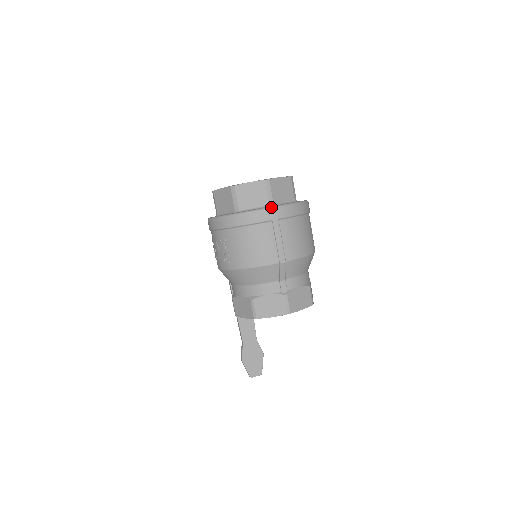
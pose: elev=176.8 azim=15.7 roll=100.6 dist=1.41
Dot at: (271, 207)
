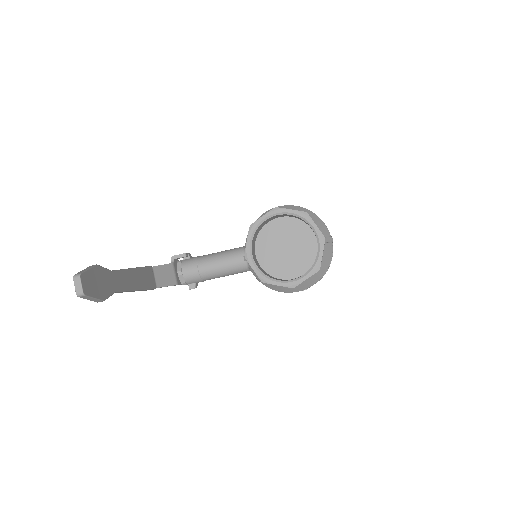
Dot at: occluded
